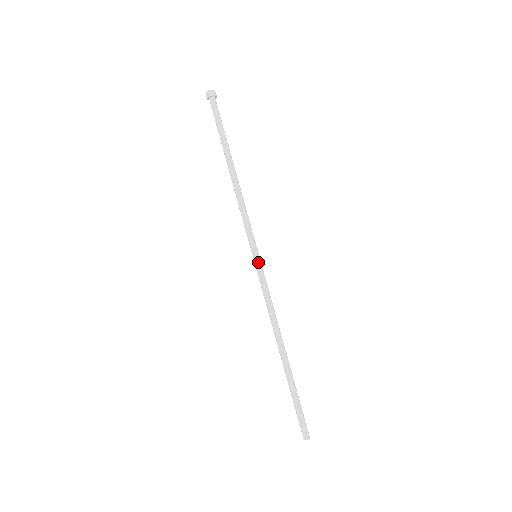
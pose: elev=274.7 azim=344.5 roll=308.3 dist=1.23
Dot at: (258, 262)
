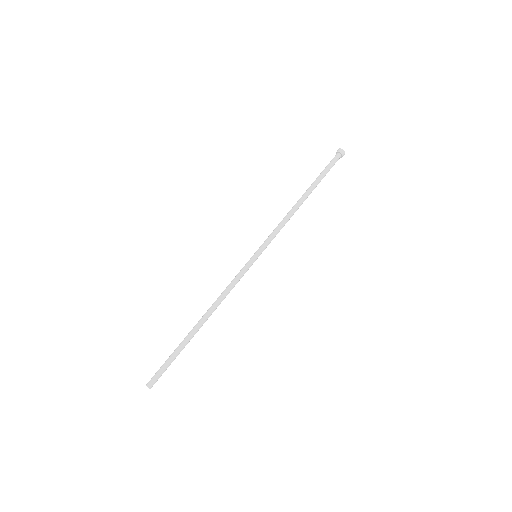
Dot at: (251, 259)
